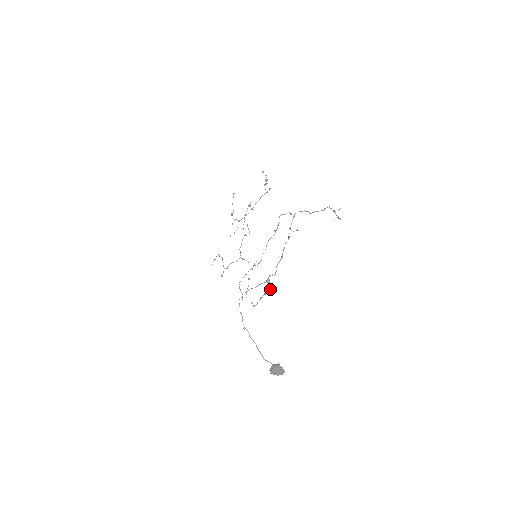
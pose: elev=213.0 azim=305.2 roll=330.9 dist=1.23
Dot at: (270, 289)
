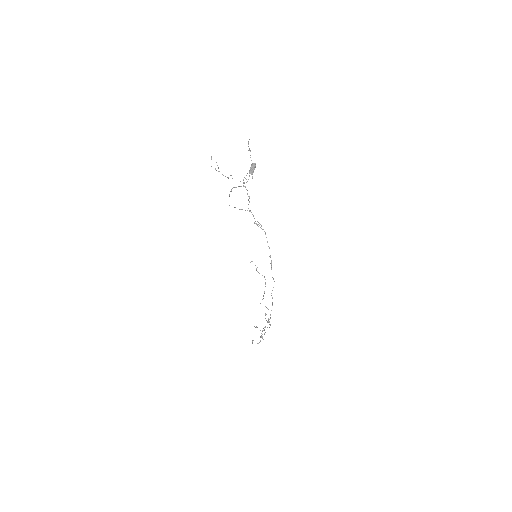
Dot at: (267, 241)
